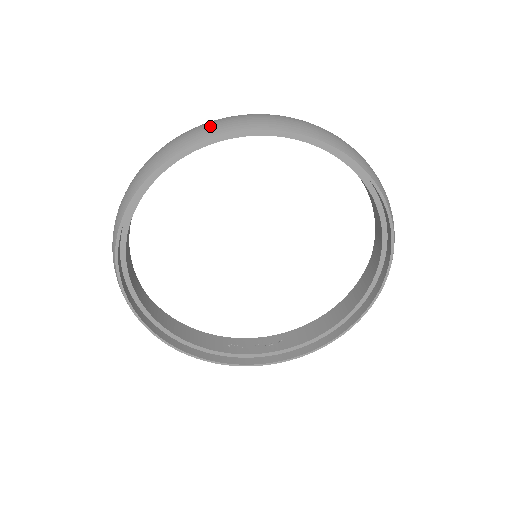
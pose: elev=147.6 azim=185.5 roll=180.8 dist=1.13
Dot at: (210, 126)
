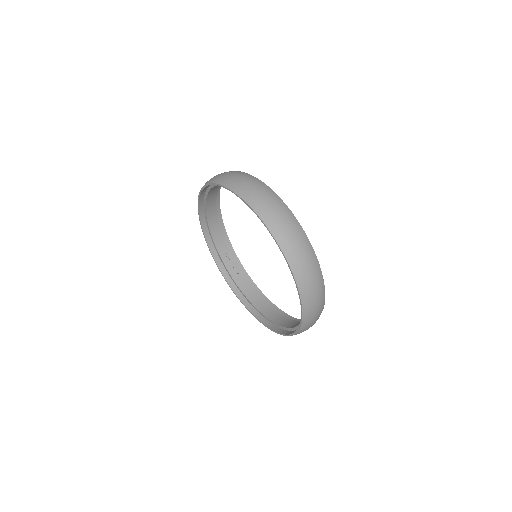
Dot at: (276, 219)
